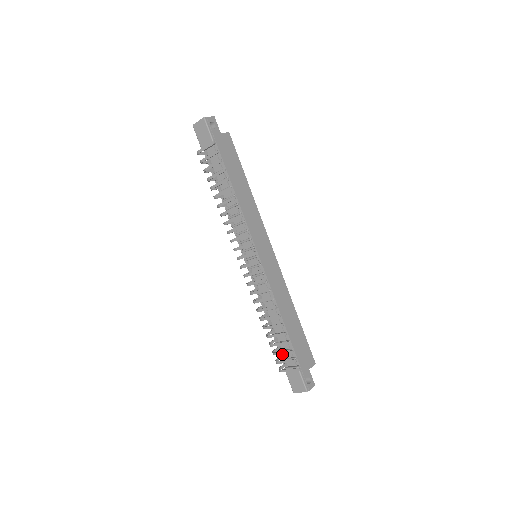
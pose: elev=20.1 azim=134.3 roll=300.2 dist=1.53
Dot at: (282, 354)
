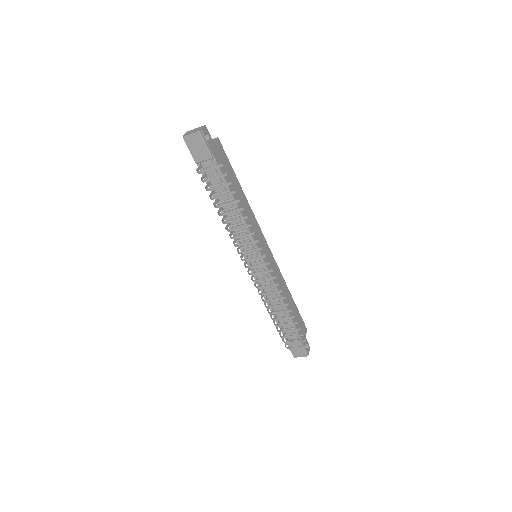
Dot at: (284, 332)
